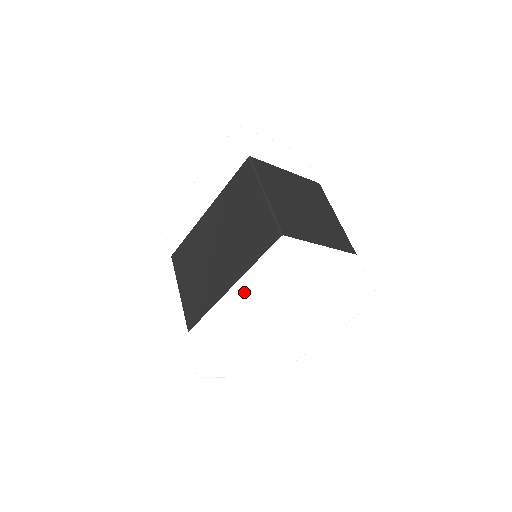
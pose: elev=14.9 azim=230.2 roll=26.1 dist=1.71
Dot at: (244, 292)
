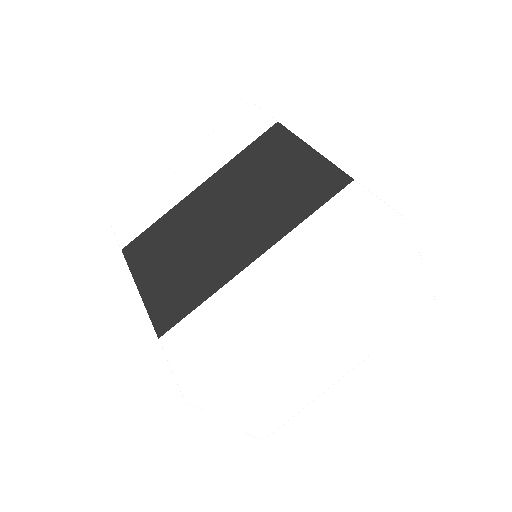
Dot at: (288, 256)
